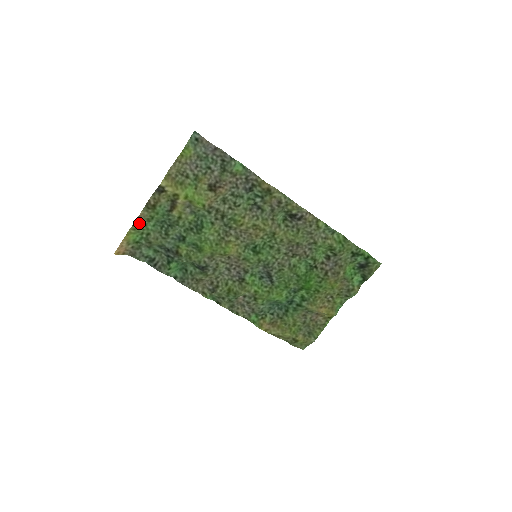
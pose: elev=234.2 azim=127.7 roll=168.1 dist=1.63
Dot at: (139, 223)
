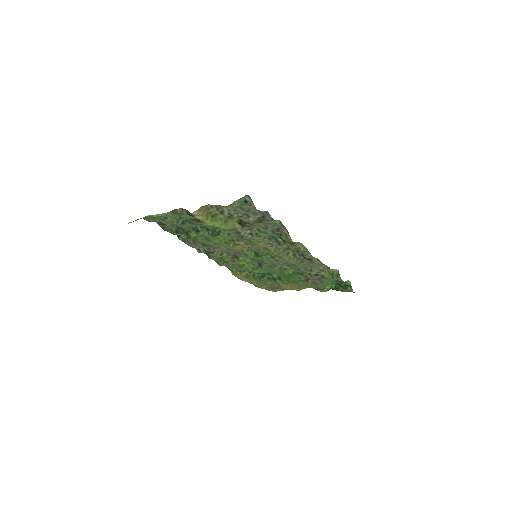
Dot at: (160, 214)
